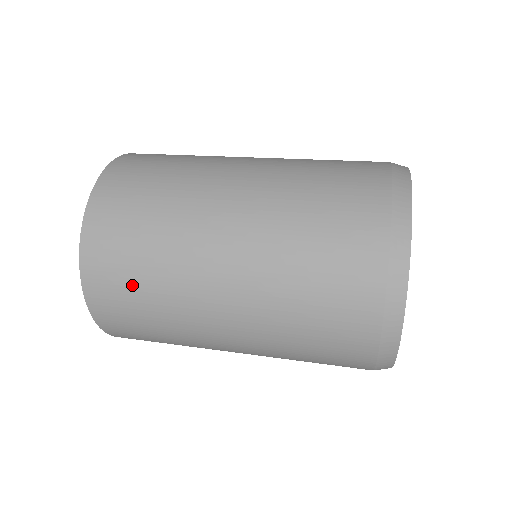
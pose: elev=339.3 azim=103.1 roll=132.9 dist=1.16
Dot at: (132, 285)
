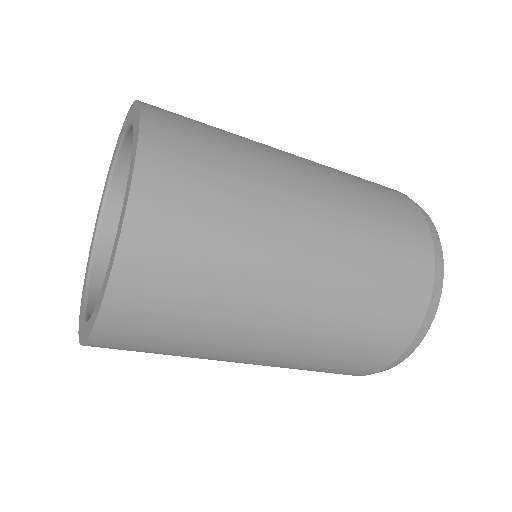
Dot at: occluded
